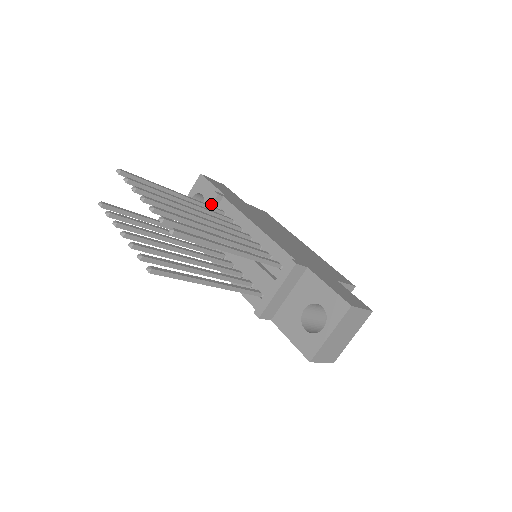
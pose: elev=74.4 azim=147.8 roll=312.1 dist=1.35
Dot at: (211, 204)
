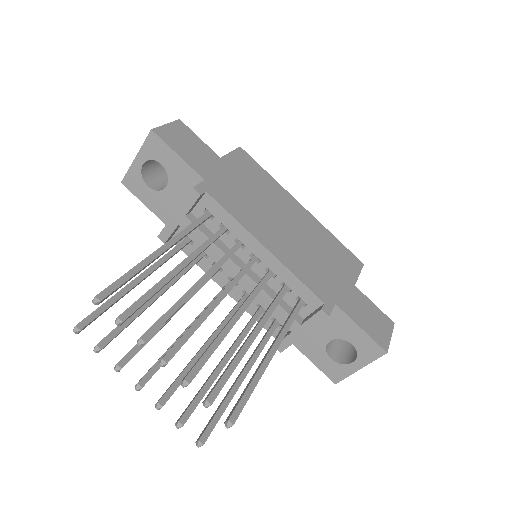
Dot at: (191, 206)
